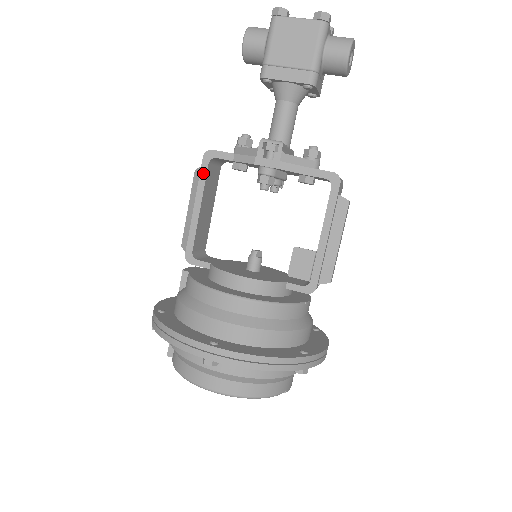
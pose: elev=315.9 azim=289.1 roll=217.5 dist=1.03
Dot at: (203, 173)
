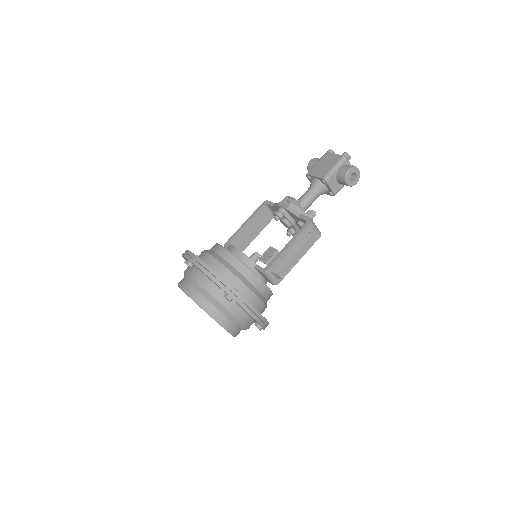
Dot at: (258, 209)
